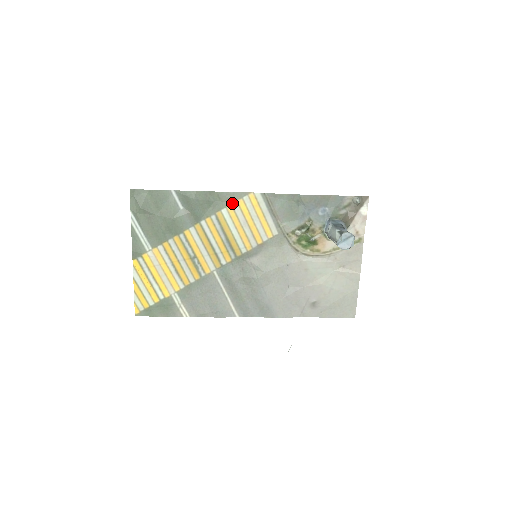
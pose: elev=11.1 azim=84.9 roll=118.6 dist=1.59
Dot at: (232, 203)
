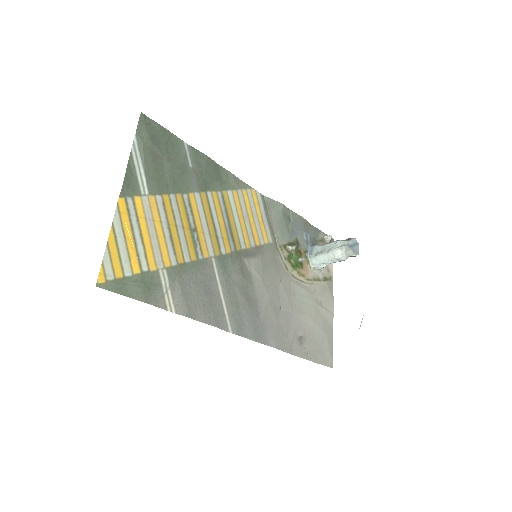
Dot at: (237, 189)
